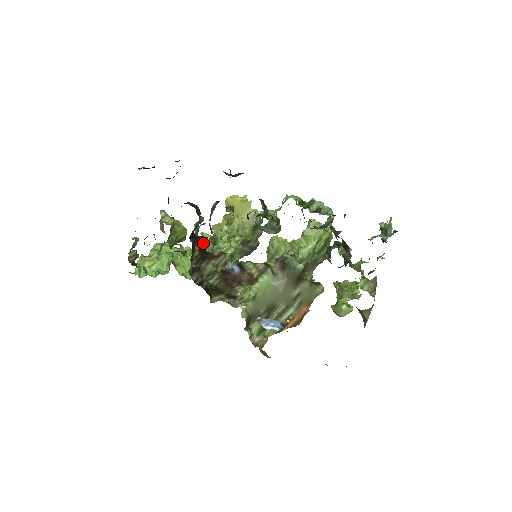
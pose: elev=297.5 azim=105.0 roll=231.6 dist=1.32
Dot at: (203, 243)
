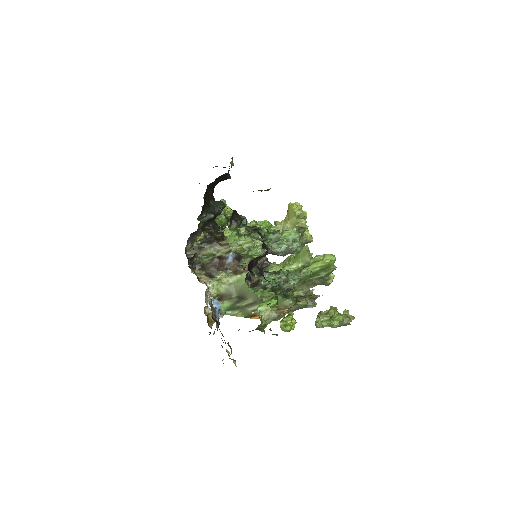
Dot at: (220, 232)
